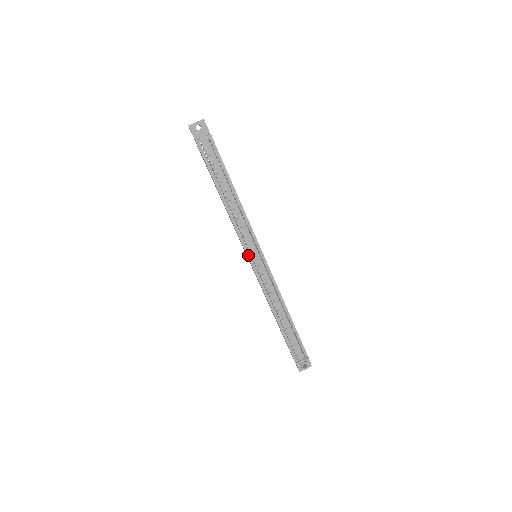
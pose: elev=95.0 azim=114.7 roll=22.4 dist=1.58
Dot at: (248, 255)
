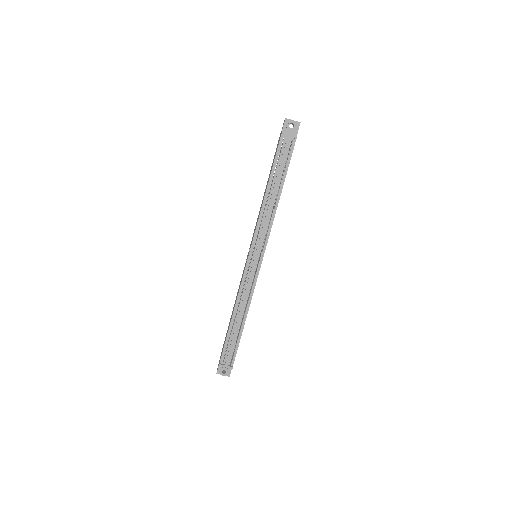
Dot at: (251, 250)
